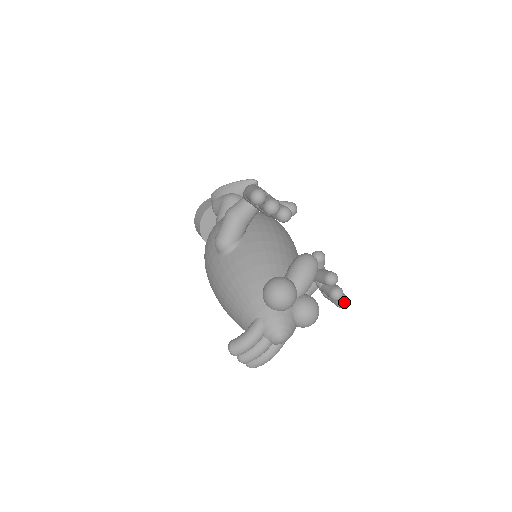
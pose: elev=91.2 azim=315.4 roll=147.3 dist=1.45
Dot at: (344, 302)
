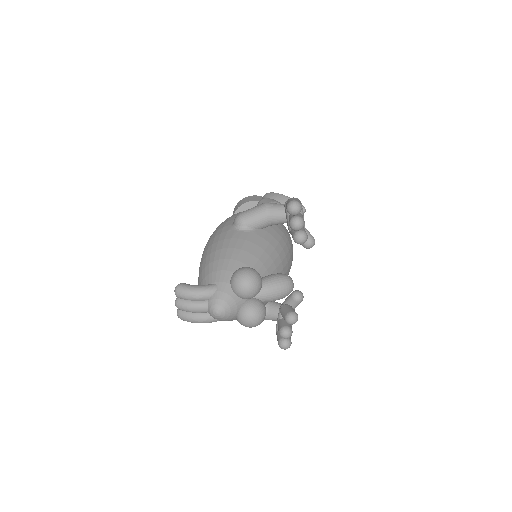
Dot at: (285, 344)
